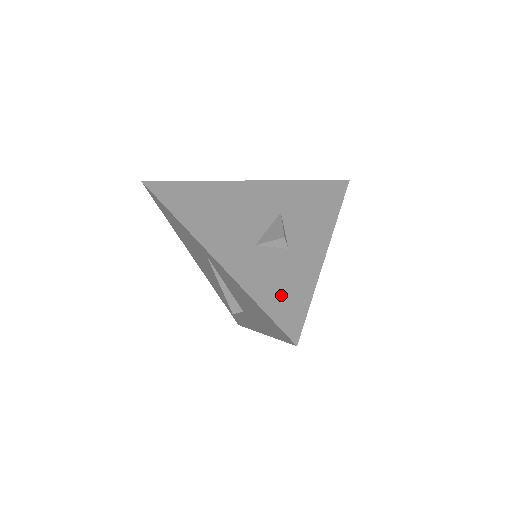
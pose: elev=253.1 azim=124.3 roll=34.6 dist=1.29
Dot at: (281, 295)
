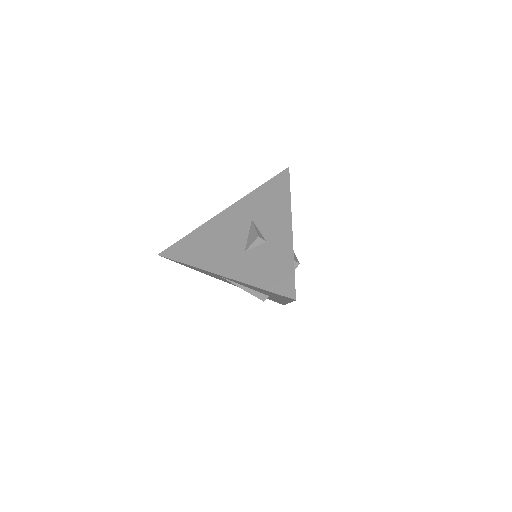
Dot at: (273, 274)
